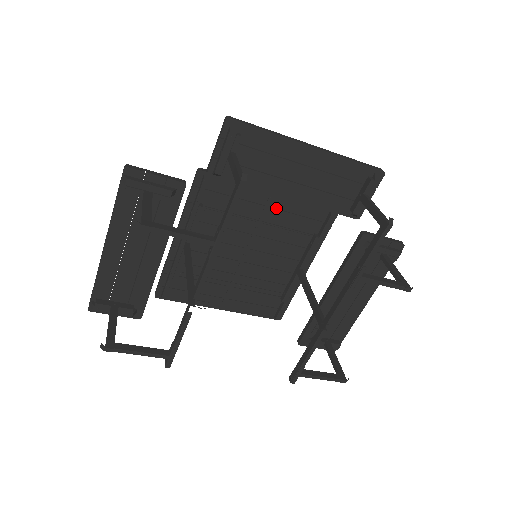
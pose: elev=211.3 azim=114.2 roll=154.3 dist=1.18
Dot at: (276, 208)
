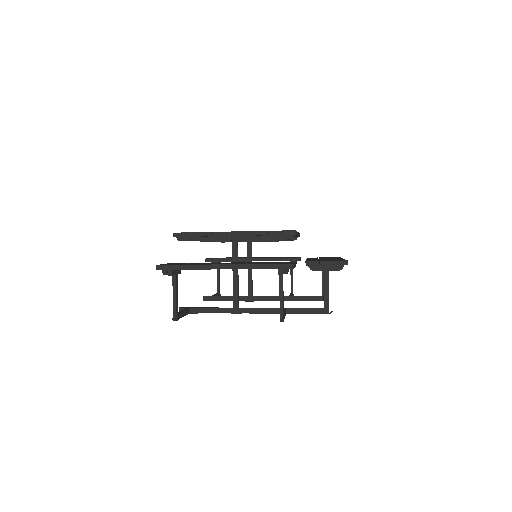
Dot at: occluded
